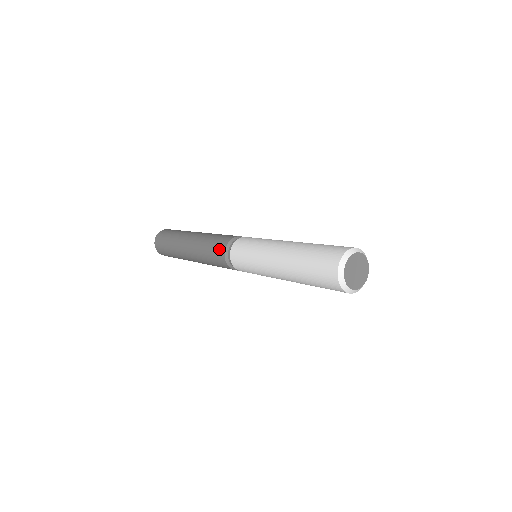
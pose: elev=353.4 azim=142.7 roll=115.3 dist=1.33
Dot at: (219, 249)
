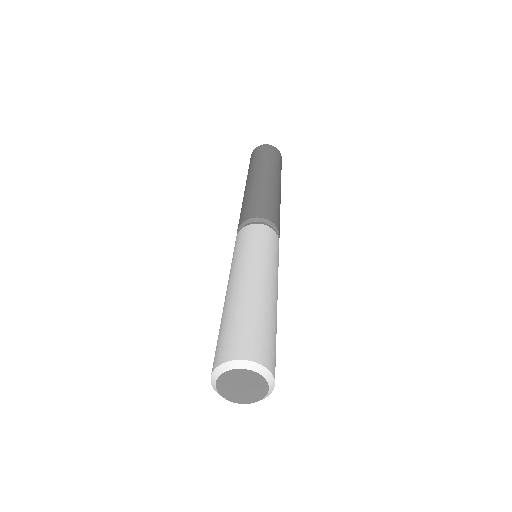
Dot at: (250, 212)
